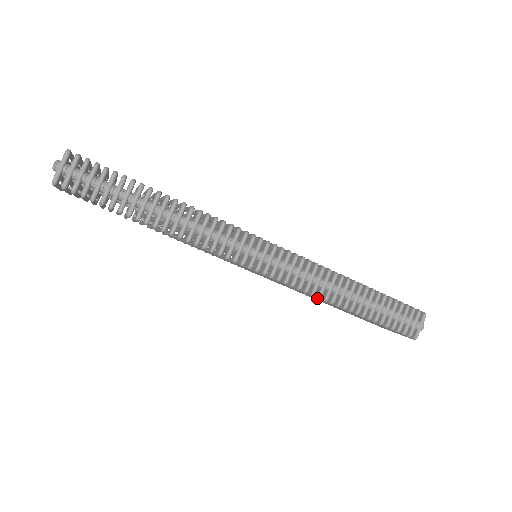
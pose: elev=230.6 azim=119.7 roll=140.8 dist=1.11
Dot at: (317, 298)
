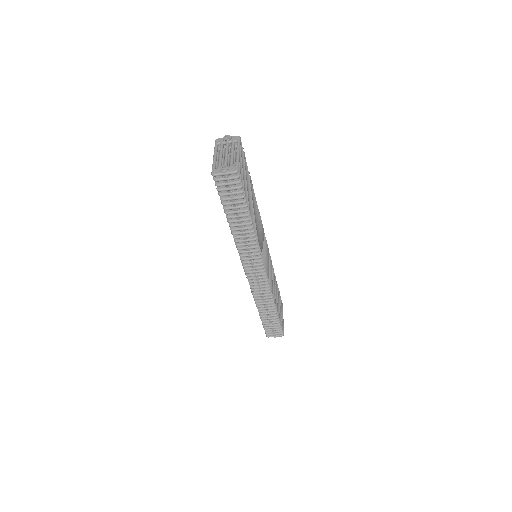
Dot at: (253, 297)
